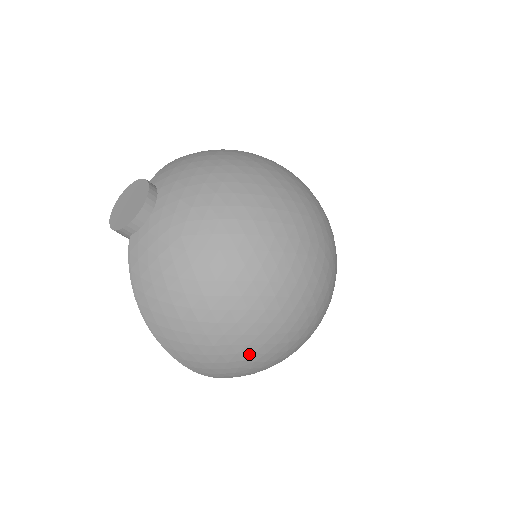
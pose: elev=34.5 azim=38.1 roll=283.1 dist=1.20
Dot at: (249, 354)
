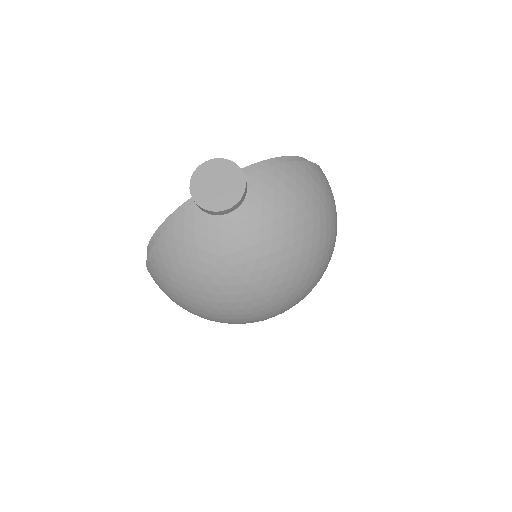
Dot at: occluded
